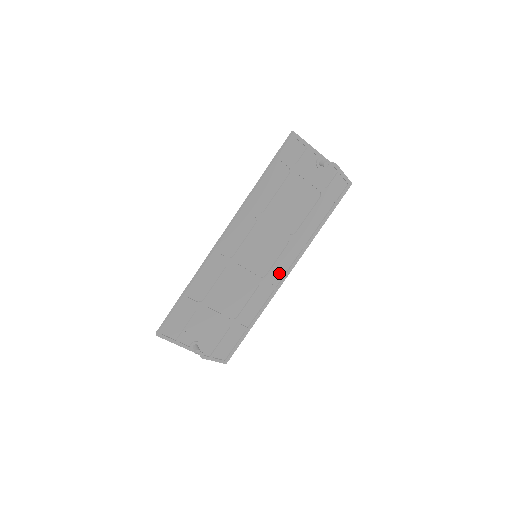
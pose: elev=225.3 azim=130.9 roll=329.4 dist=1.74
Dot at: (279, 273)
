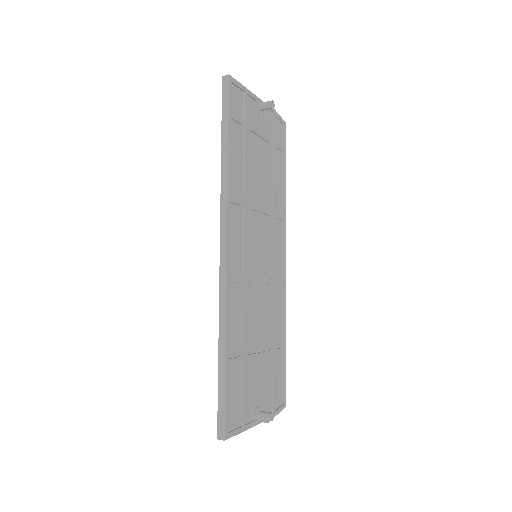
Dot at: (278, 262)
